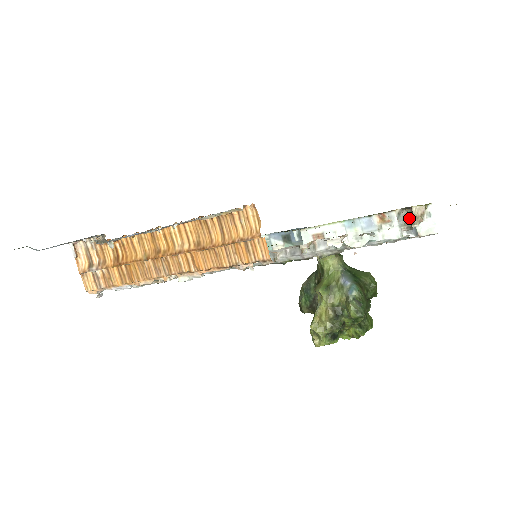
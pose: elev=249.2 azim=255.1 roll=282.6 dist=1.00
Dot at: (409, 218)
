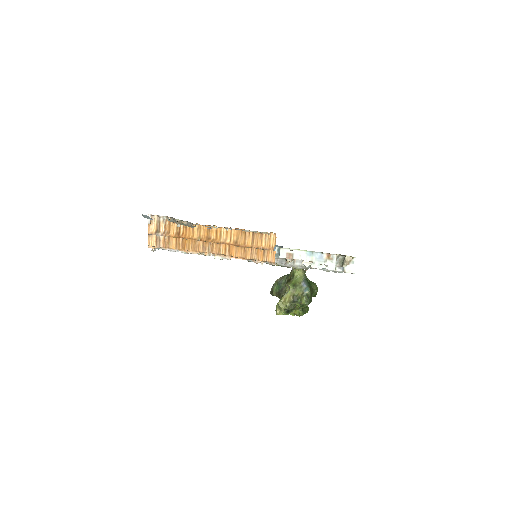
Dot at: (342, 261)
